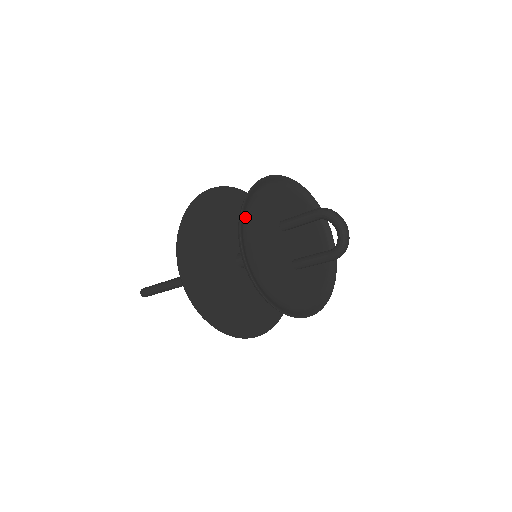
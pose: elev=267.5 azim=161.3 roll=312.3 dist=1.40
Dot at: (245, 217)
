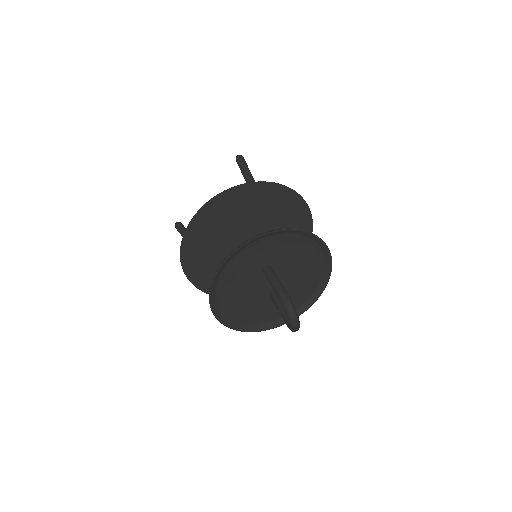
Dot at: (220, 275)
